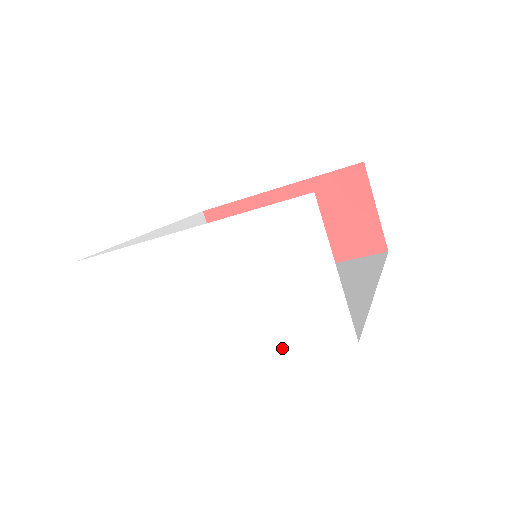
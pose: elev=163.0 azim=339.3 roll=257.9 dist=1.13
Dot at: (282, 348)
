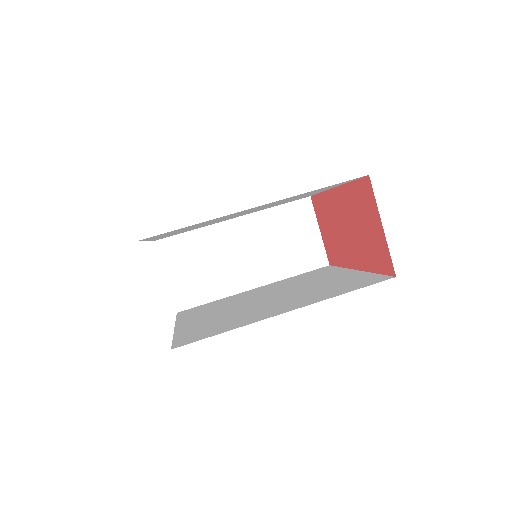
Dot at: occluded
